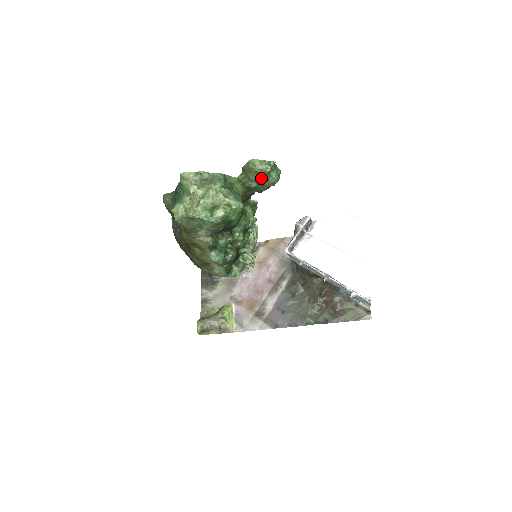
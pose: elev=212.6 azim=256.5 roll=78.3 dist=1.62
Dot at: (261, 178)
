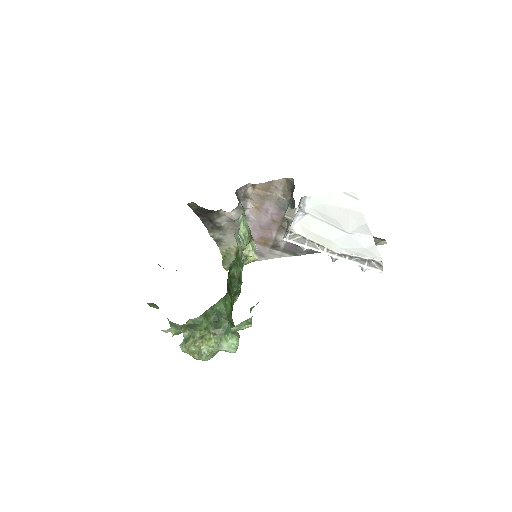
Dot at: occluded
